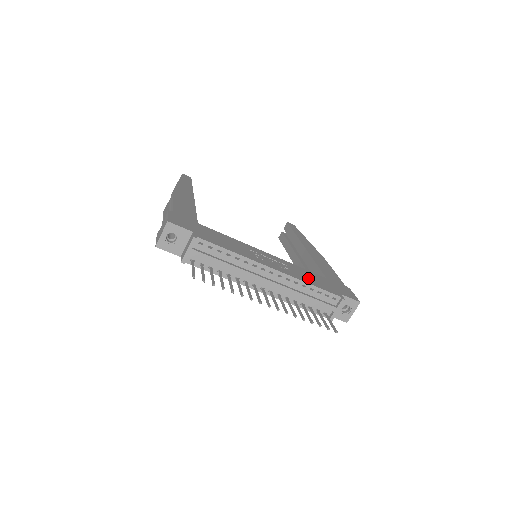
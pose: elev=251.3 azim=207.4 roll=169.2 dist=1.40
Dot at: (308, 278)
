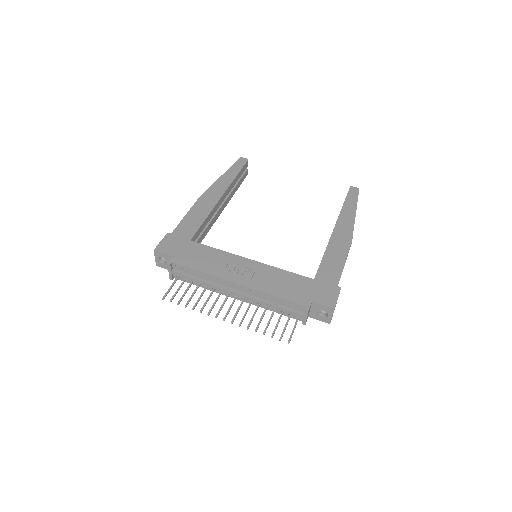
Dot at: (279, 286)
